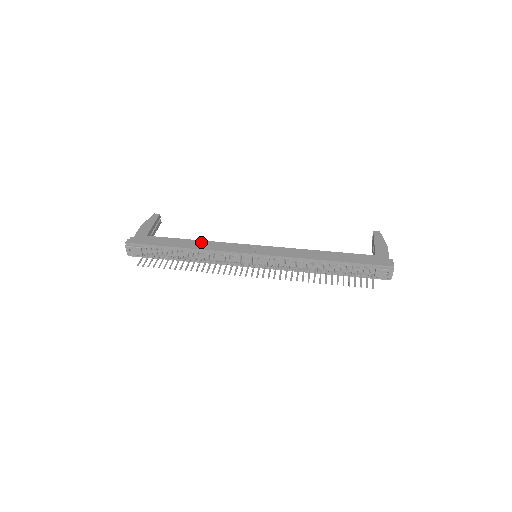
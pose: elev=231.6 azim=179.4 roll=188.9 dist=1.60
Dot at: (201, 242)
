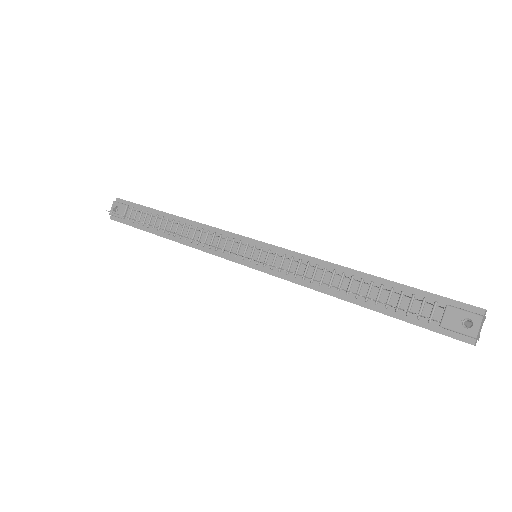
Dot at: occluded
